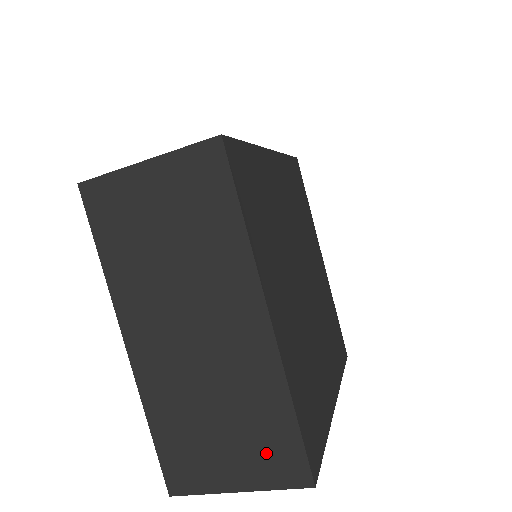
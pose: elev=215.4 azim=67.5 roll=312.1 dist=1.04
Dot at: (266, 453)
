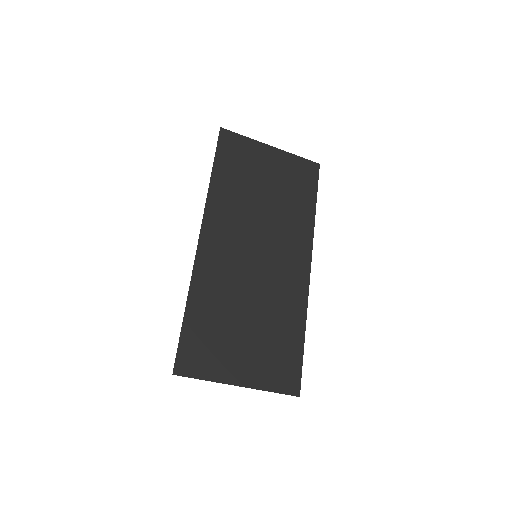
Dot at: (274, 359)
